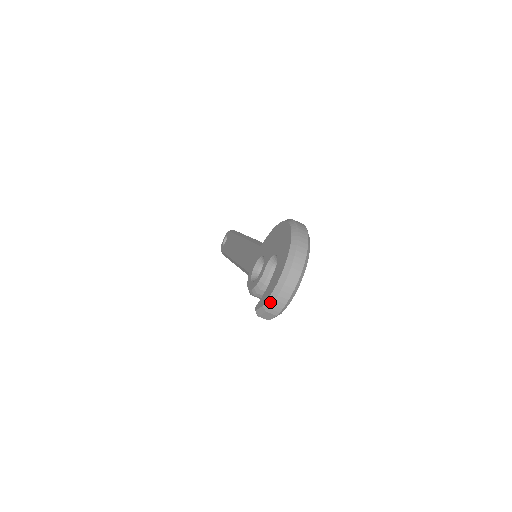
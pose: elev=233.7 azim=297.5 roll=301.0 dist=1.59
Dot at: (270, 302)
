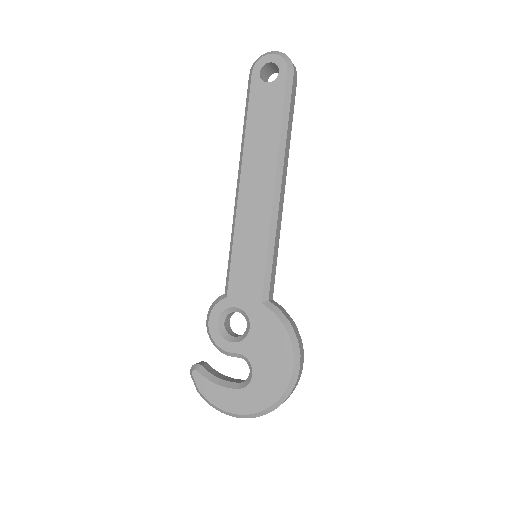
Dot at: (206, 400)
